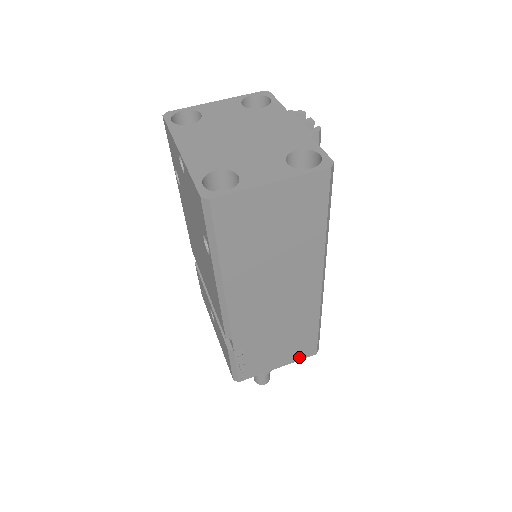
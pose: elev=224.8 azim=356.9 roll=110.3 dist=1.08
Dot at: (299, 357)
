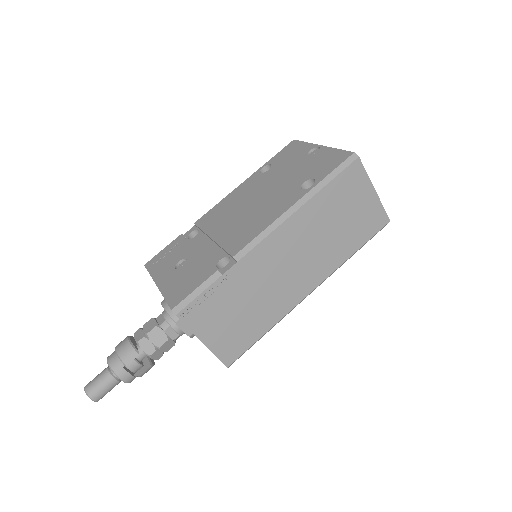
Dot at: (221, 352)
